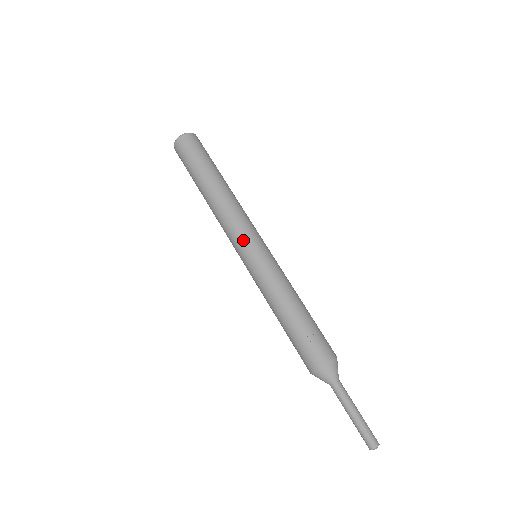
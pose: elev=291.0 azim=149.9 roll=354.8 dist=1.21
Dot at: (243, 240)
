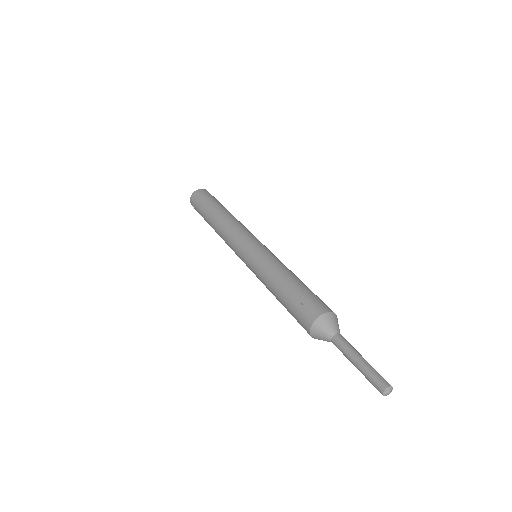
Dot at: (239, 244)
